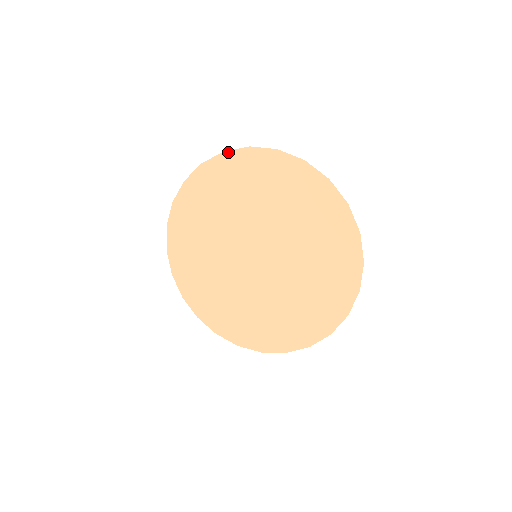
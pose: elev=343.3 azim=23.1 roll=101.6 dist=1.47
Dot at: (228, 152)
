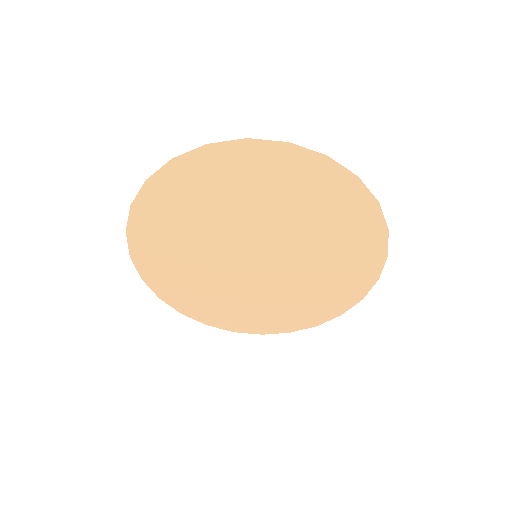
Dot at: (213, 145)
